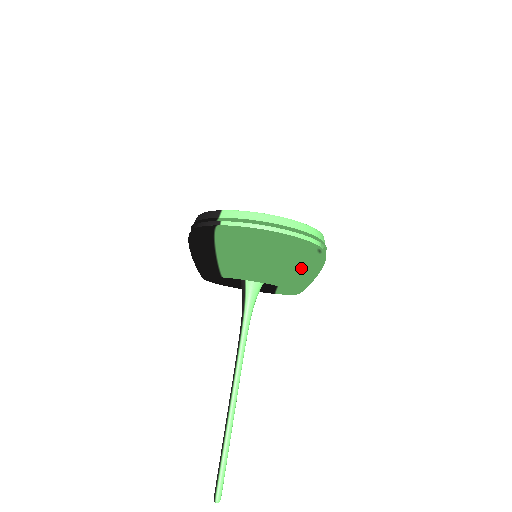
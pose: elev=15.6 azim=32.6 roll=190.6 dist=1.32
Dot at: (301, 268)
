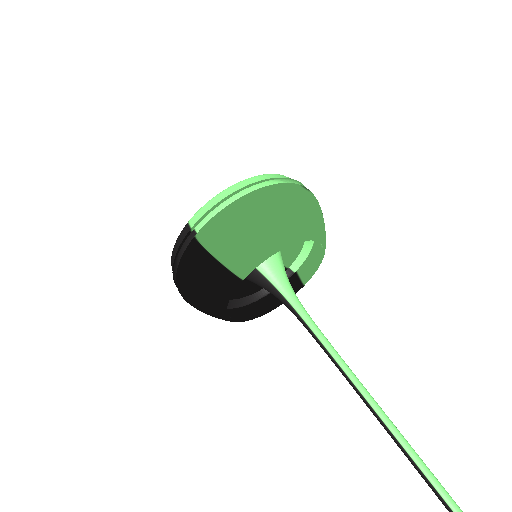
Dot at: (305, 209)
